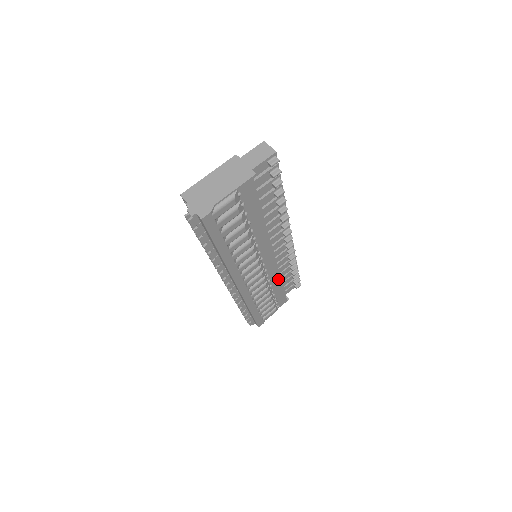
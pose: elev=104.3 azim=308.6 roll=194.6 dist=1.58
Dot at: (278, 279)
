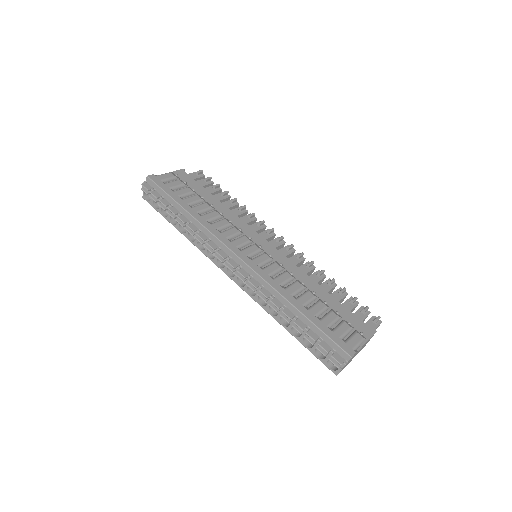
Dot at: (309, 280)
